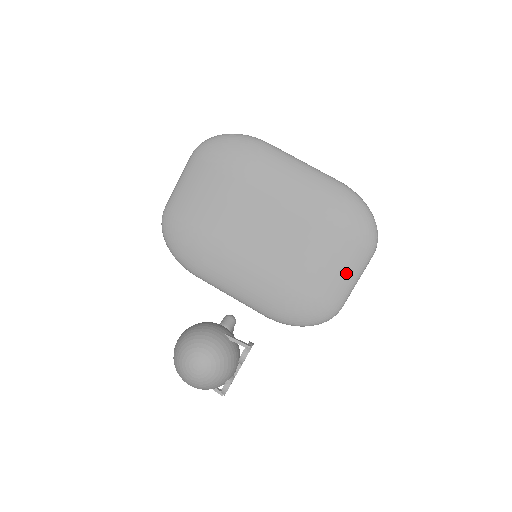
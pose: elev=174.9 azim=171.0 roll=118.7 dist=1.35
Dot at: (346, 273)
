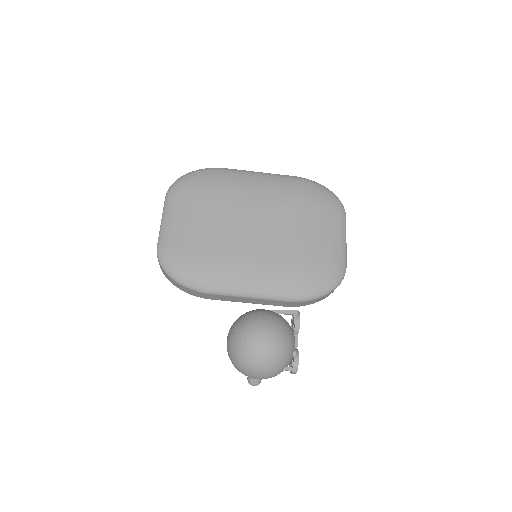
Dot at: (335, 235)
